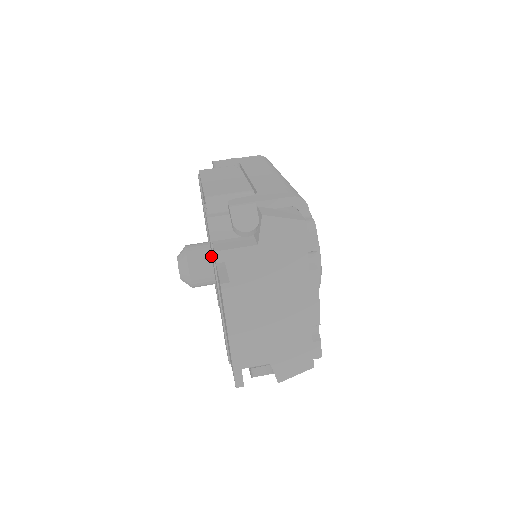
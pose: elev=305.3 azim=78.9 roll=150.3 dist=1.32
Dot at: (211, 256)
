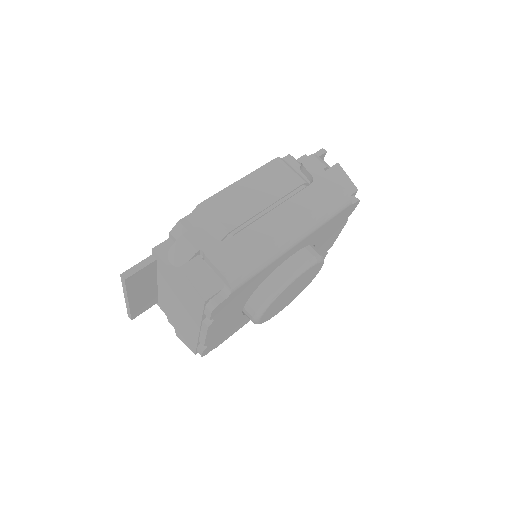
Dot at: occluded
